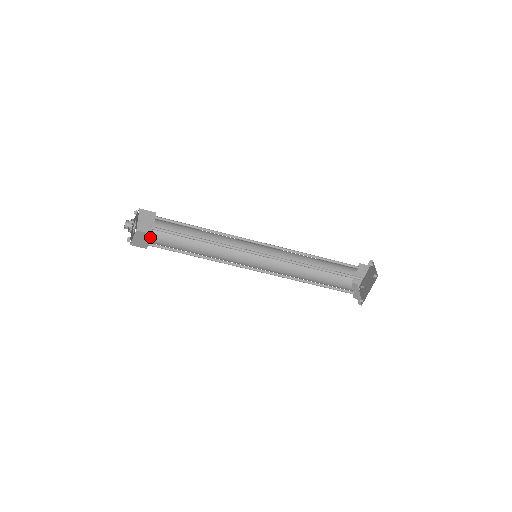
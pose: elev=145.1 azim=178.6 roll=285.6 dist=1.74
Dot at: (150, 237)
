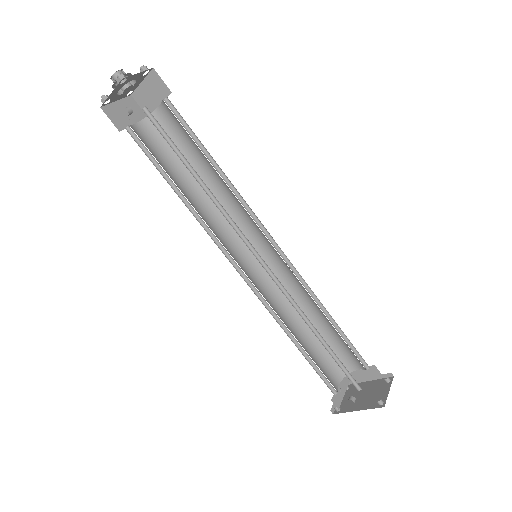
Dot at: (141, 119)
